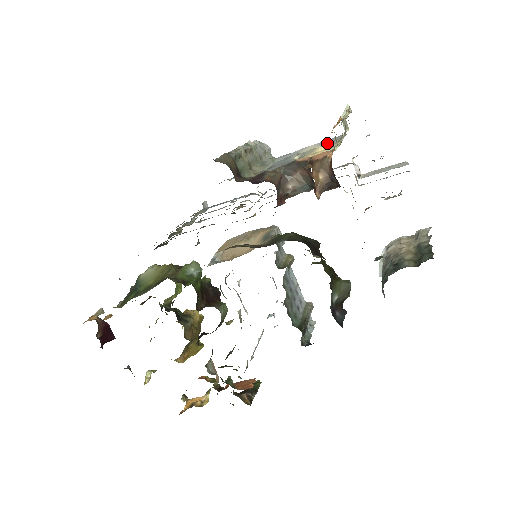
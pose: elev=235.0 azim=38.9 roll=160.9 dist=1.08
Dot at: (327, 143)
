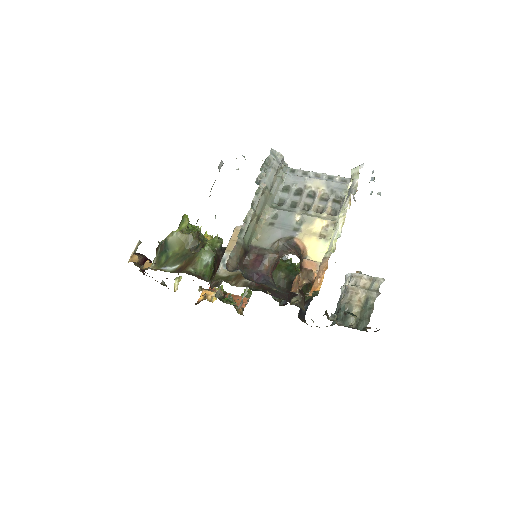
Dot at: (331, 189)
